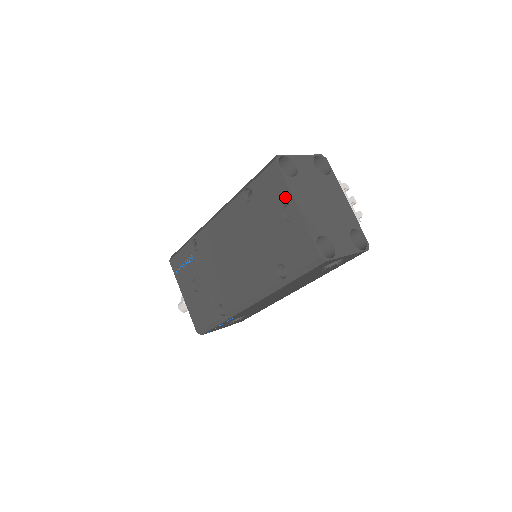
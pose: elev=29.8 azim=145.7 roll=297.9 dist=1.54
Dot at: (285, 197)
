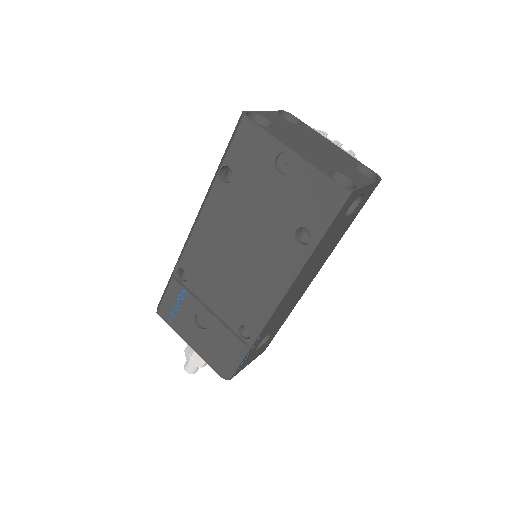
Dot at: (272, 148)
